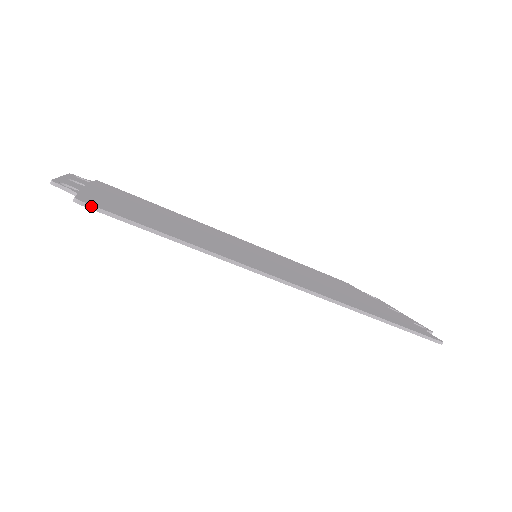
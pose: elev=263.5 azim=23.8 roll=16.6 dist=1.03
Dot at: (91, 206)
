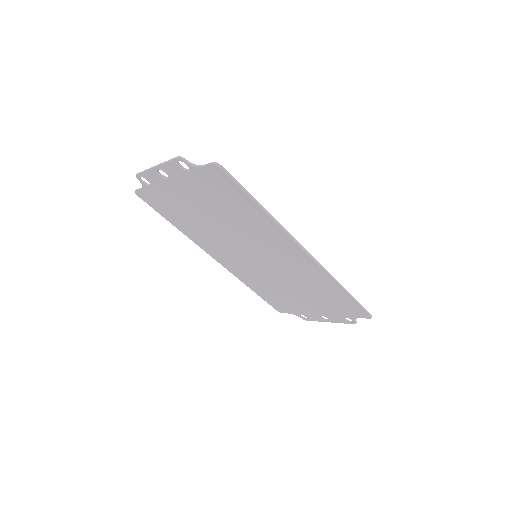
Dot at: (224, 169)
